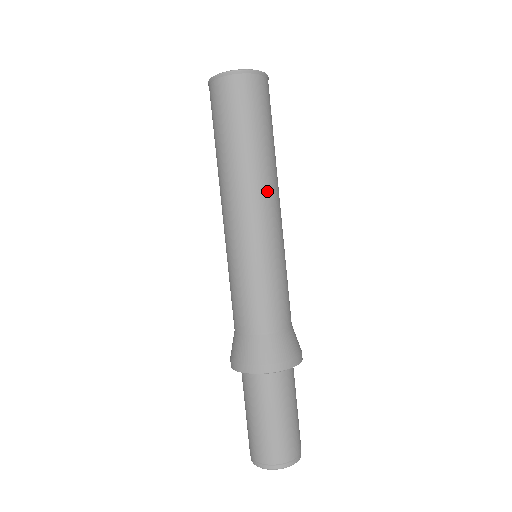
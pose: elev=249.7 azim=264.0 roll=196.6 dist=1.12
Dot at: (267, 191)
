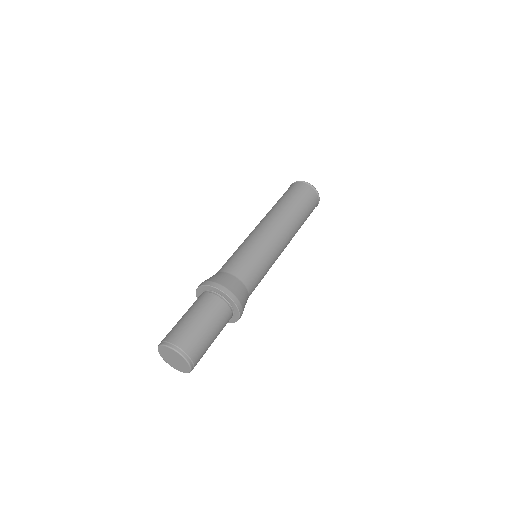
Dot at: (286, 227)
